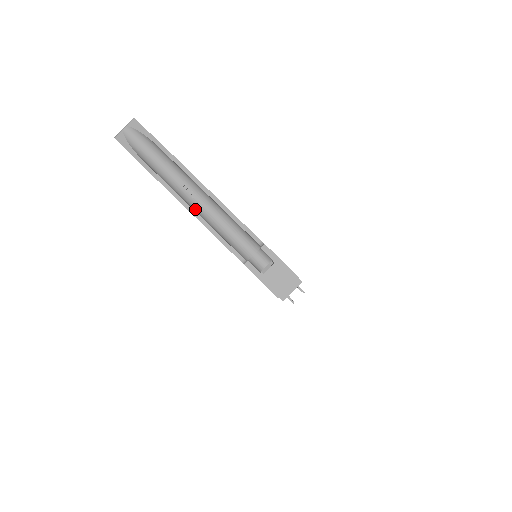
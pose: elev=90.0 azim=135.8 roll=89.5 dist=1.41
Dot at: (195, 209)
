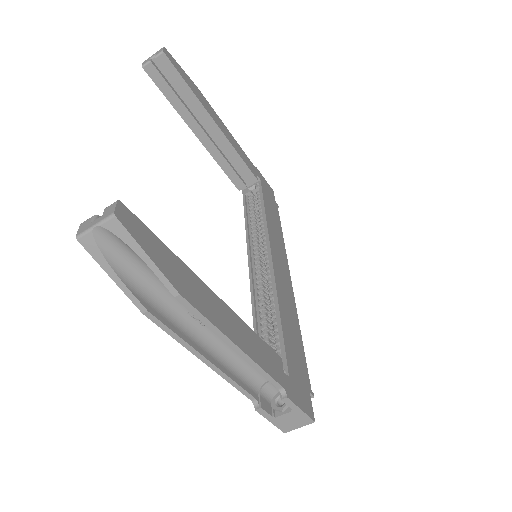
Dot at: (203, 343)
